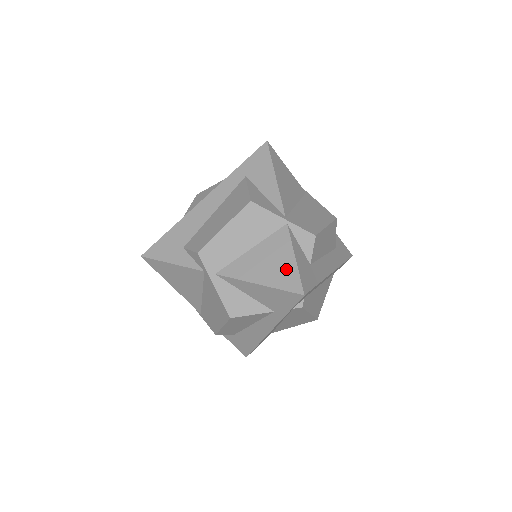
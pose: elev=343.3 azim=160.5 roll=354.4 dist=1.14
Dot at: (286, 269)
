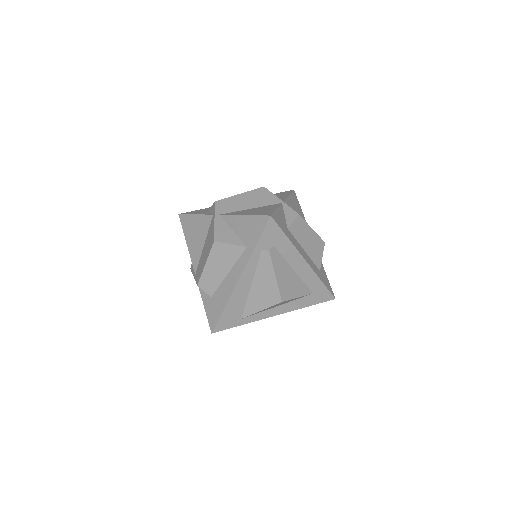
Dot at: (267, 211)
